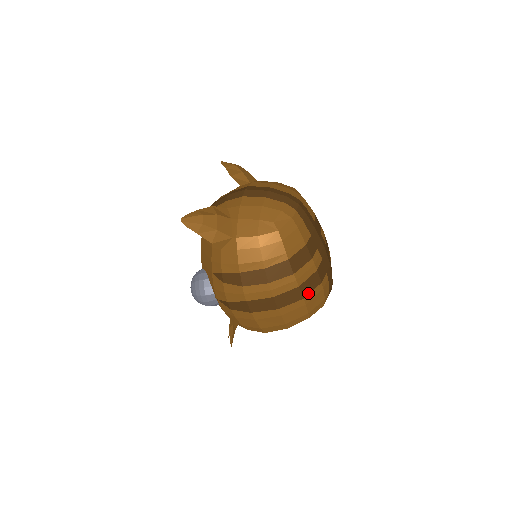
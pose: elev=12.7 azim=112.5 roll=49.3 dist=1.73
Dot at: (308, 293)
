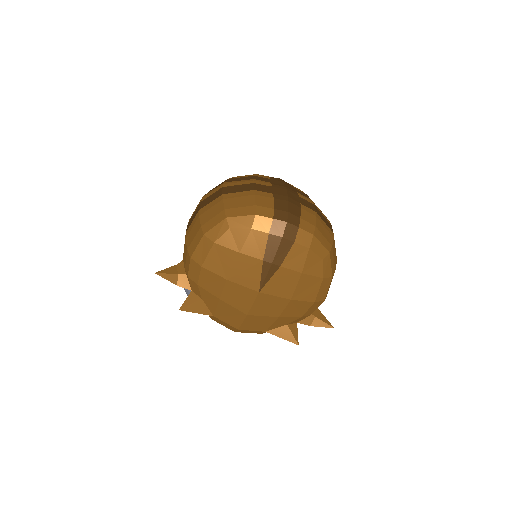
Dot at: (231, 193)
